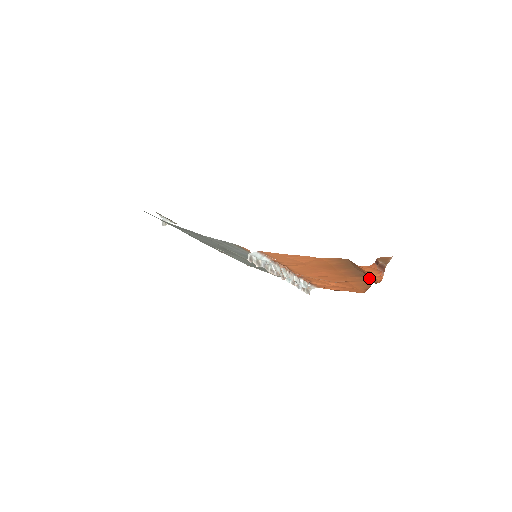
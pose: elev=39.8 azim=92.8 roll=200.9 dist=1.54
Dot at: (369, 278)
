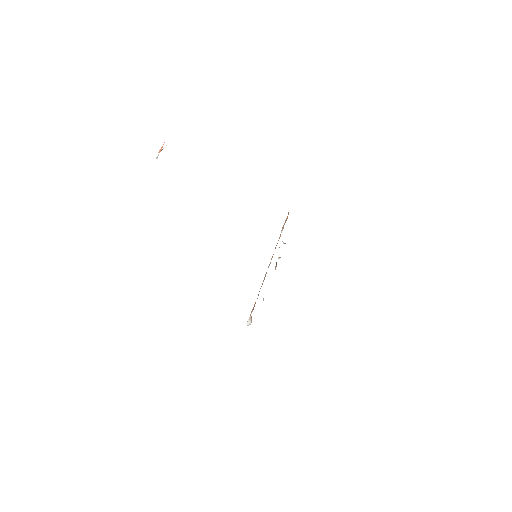
Dot at: occluded
